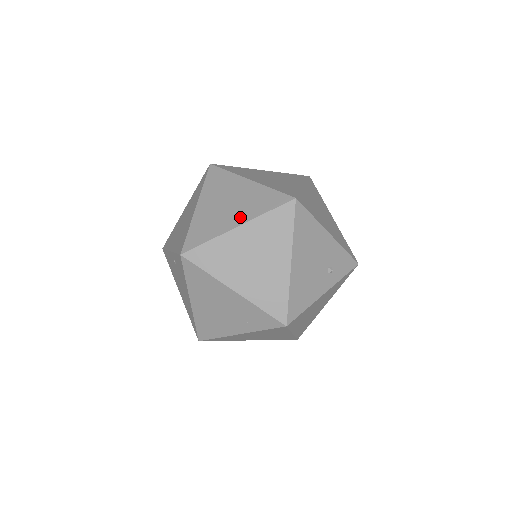
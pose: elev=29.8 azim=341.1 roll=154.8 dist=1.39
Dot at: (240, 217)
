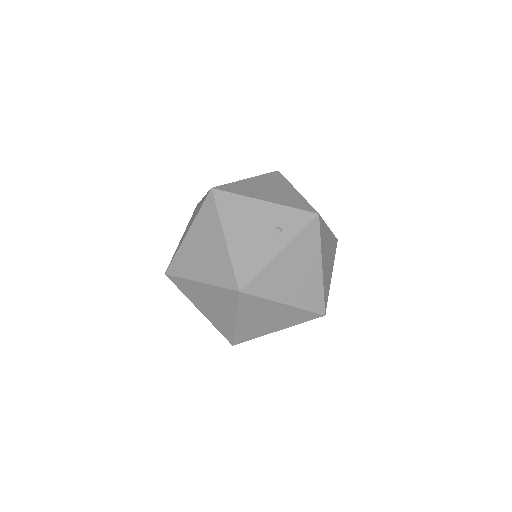
Dot at: occluded
